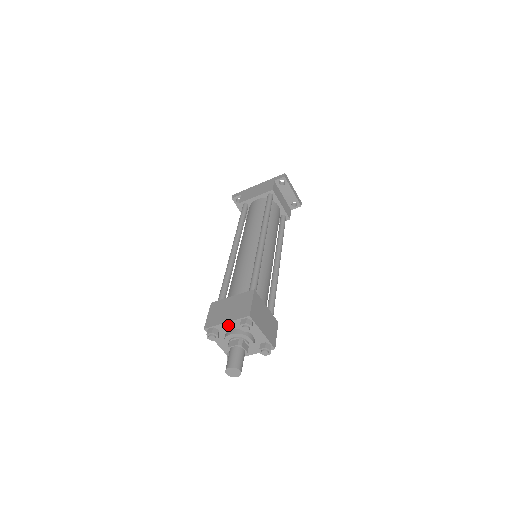
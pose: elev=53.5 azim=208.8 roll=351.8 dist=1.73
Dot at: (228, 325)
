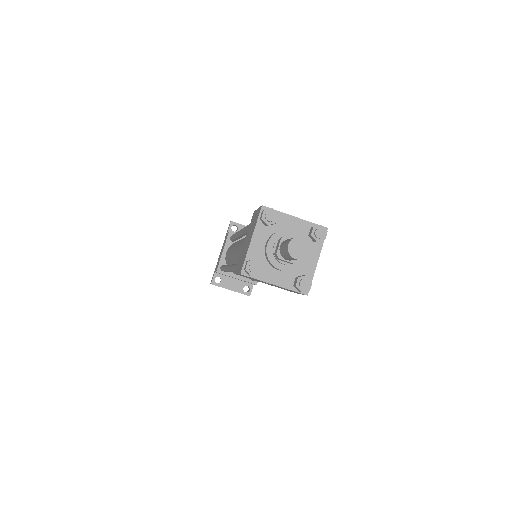
Dot at: (256, 242)
